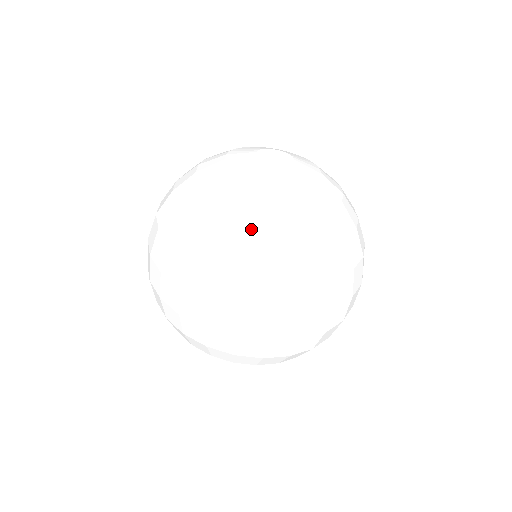
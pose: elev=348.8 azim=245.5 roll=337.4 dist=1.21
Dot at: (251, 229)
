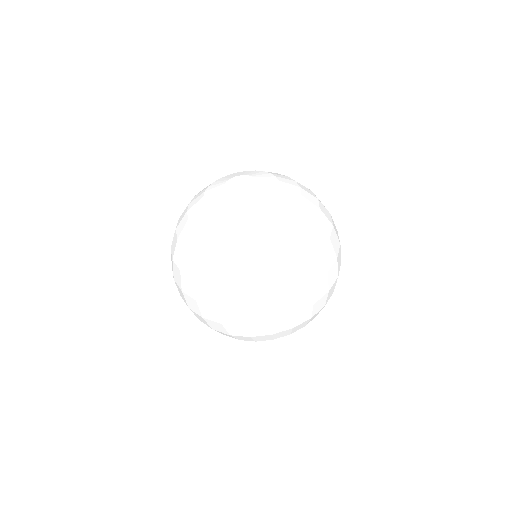
Dot at: (247, 246)
